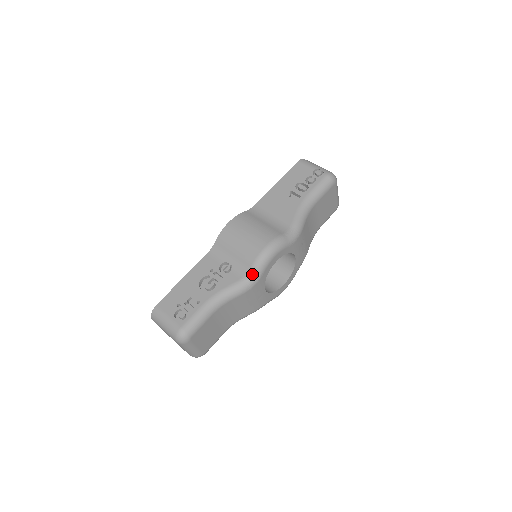
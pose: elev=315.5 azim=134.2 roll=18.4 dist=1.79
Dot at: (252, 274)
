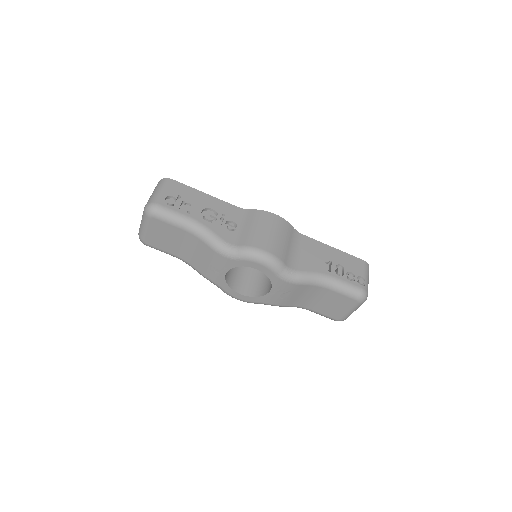
Dot at: (234, 249)
